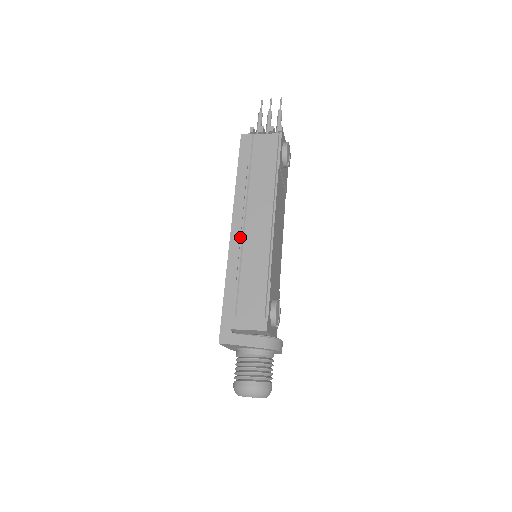
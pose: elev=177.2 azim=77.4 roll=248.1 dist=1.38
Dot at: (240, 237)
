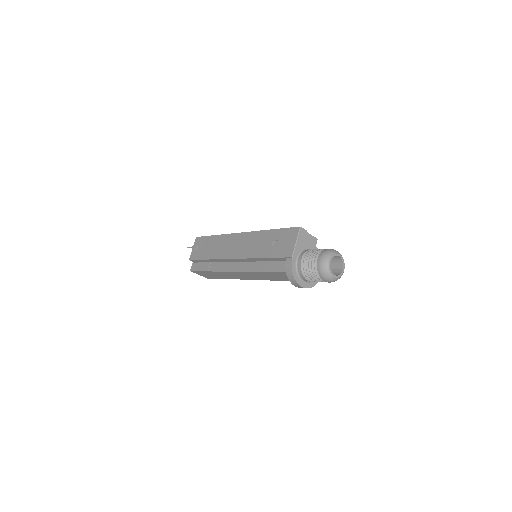
Dot at: occluded
